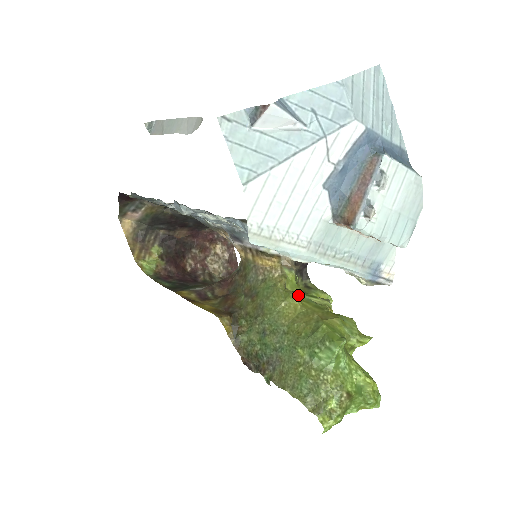
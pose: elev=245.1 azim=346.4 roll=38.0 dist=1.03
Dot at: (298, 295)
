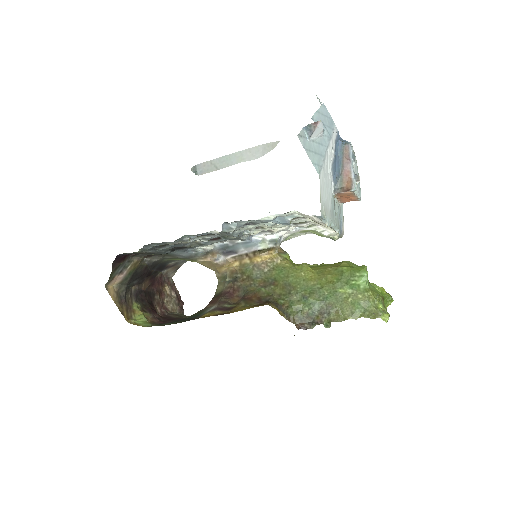
Dot at: occluded
